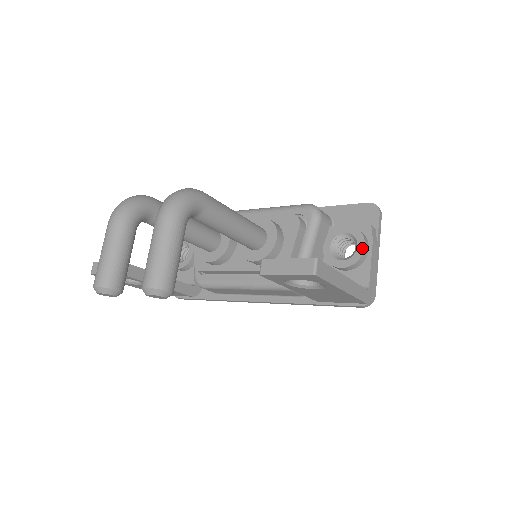
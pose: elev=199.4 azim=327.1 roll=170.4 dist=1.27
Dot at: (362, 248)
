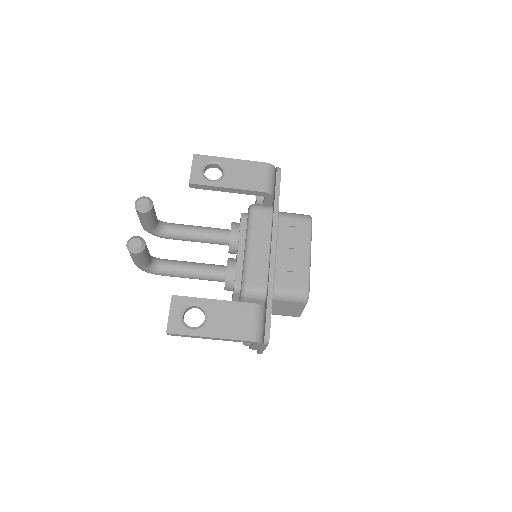
Dot at: occluded
